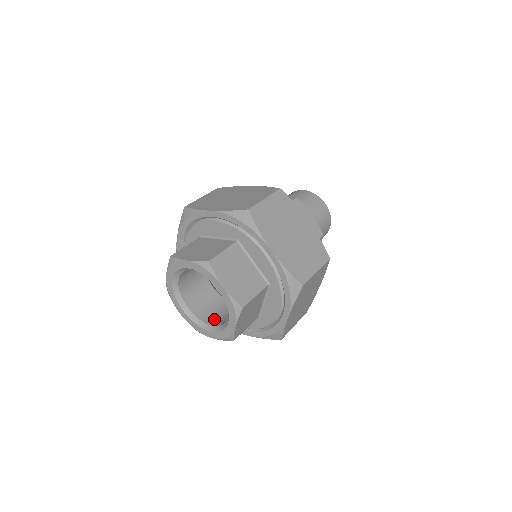
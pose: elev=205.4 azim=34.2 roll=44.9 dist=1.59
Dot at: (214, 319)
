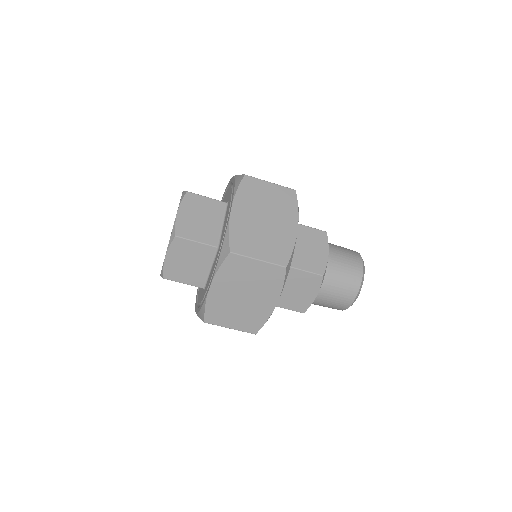
Dot at: occluded
